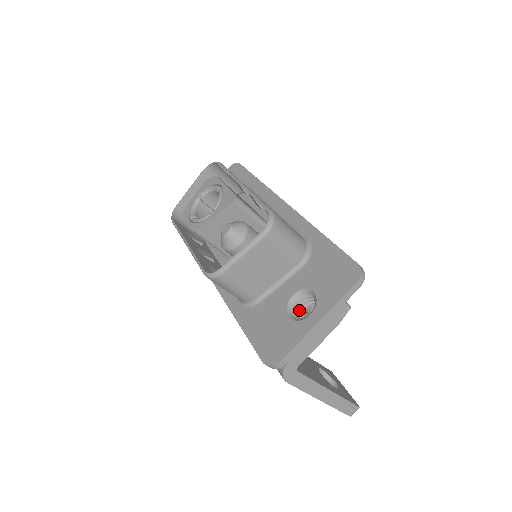
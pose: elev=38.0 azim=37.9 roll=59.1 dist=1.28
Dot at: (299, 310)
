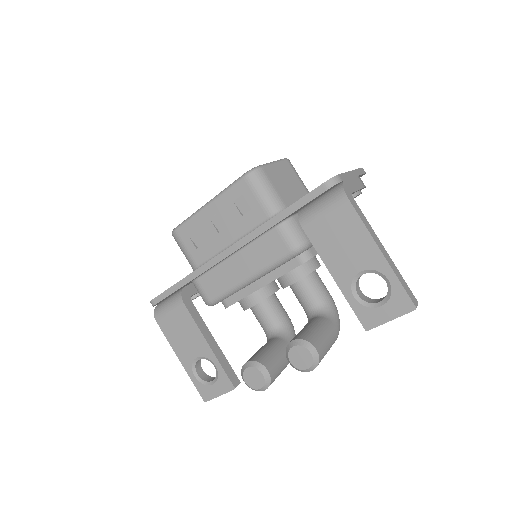
Dot at: occluded
